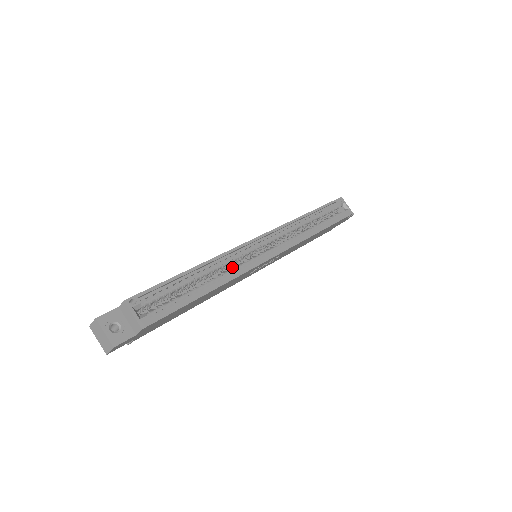
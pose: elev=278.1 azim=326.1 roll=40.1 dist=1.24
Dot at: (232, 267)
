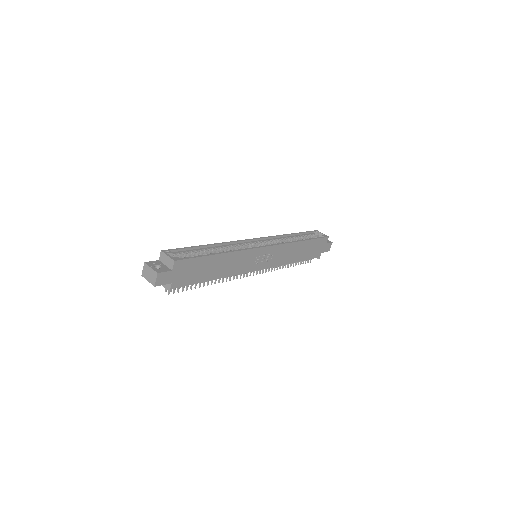
Dot at: occluded
